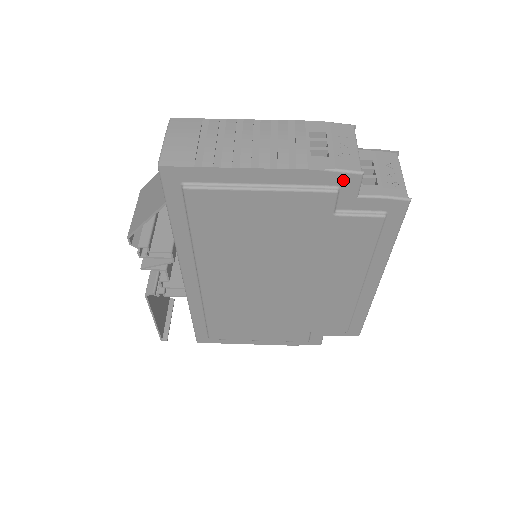
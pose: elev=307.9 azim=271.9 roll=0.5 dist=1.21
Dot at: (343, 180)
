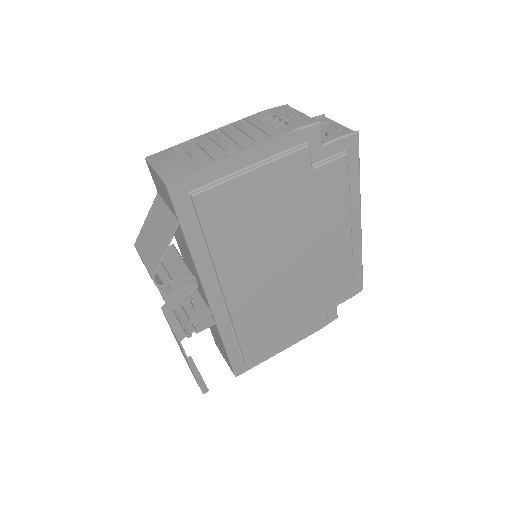
Dot at: (309, 134)
